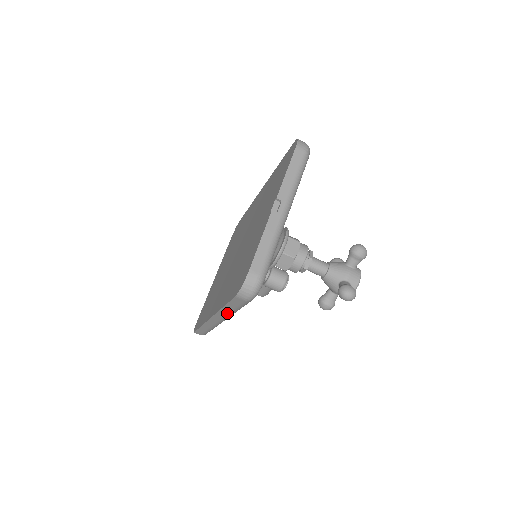
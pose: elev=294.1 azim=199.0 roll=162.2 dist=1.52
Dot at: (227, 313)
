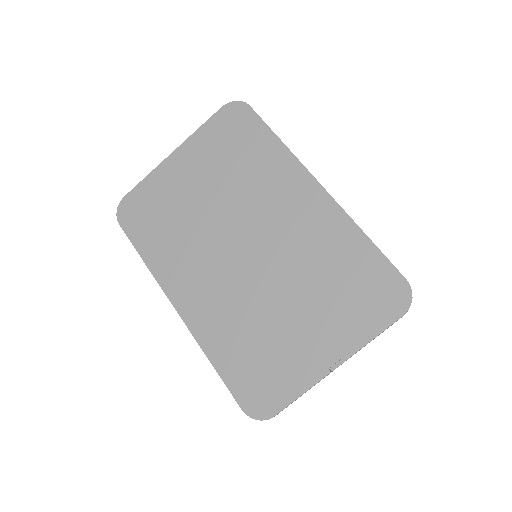
Dot at: occluded
